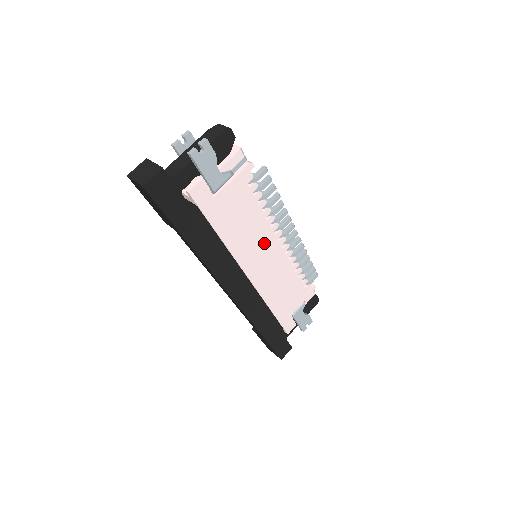
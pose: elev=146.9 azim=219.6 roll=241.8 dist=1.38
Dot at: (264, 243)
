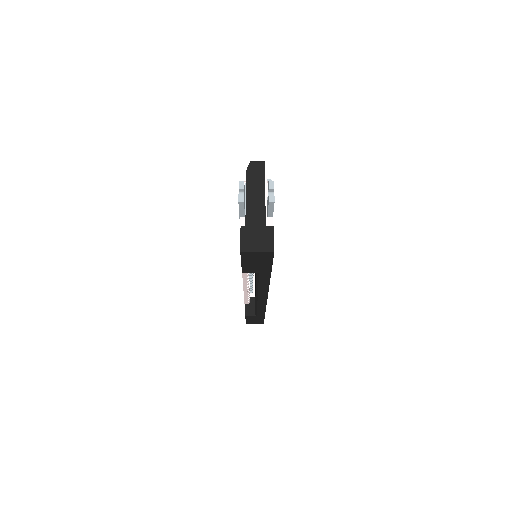
Dot at: occluded
